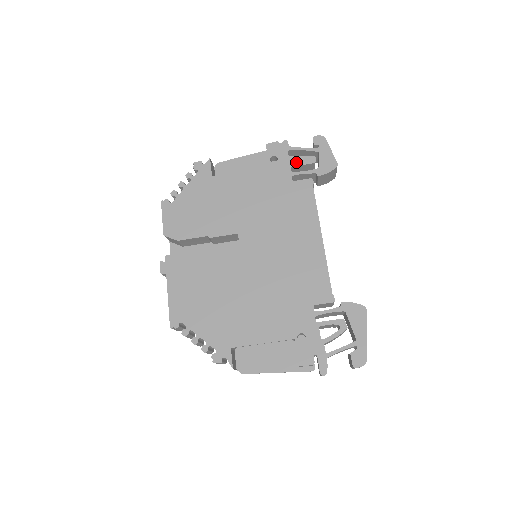
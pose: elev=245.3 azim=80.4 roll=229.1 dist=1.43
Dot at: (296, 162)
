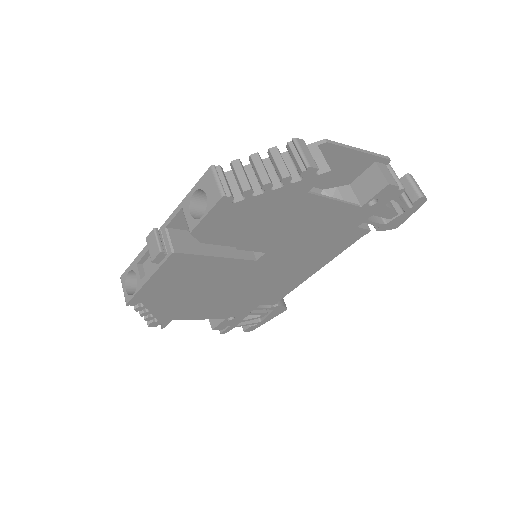
Dot at: (382, 213)
